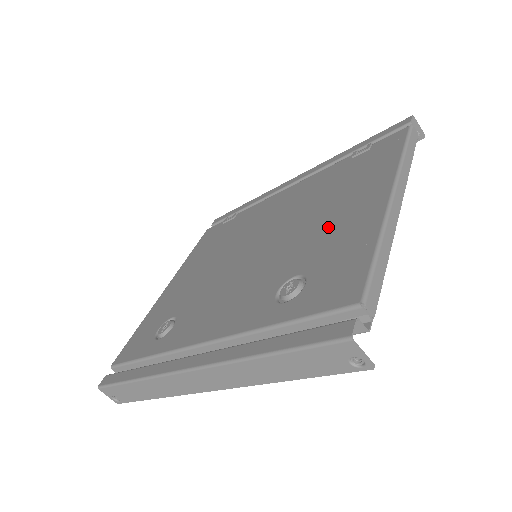
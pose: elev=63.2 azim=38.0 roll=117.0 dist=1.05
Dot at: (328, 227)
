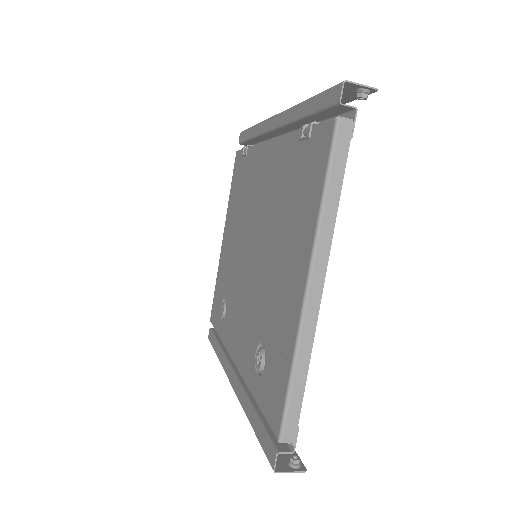
Dot at: (277, 287)
